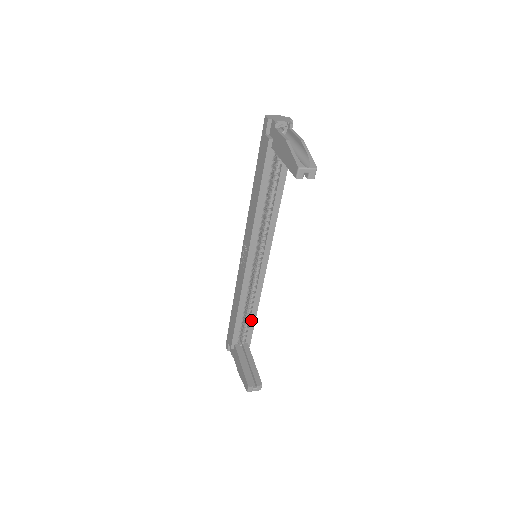
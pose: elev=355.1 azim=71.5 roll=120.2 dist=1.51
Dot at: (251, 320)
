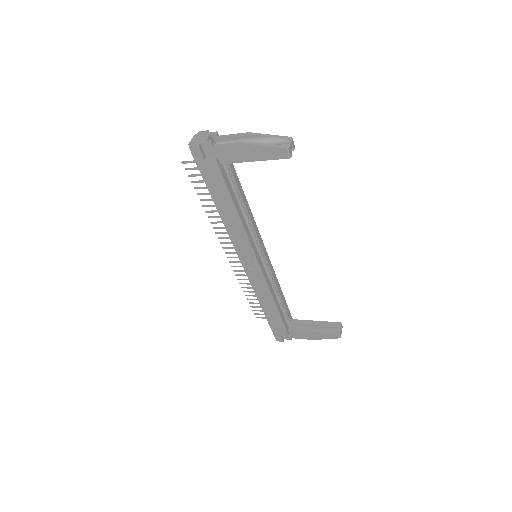
Dot at: (283, 302)
